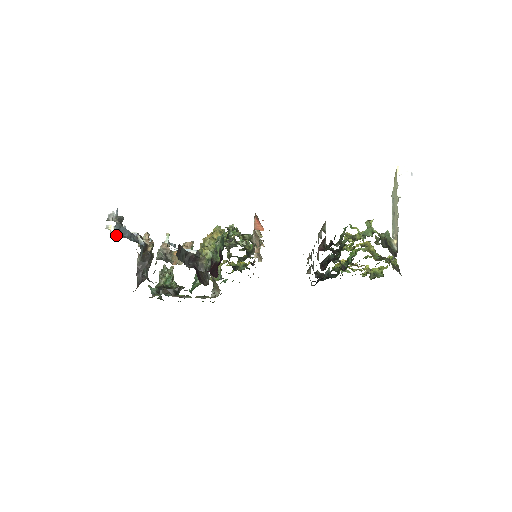
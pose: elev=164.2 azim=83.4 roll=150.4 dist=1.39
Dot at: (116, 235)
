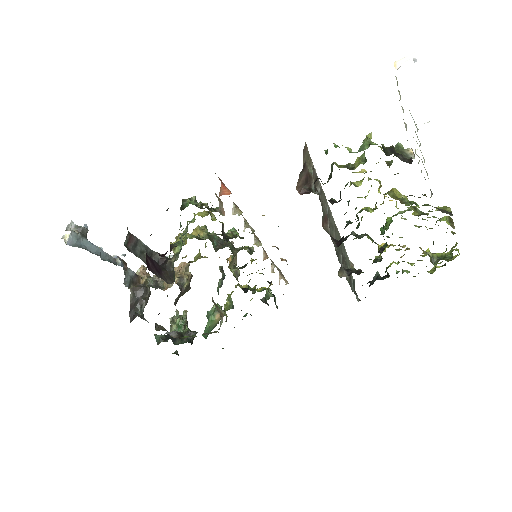
Dot at: (72, 245)
